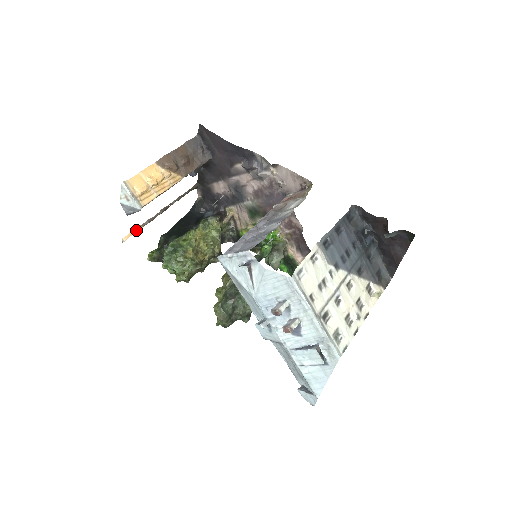
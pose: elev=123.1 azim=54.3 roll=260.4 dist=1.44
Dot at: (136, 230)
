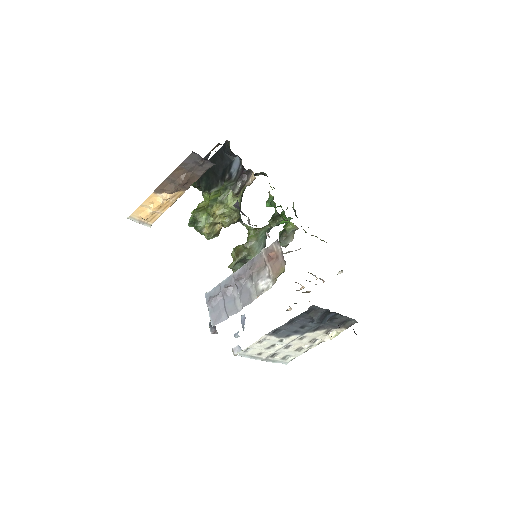
Dot at: occluded
